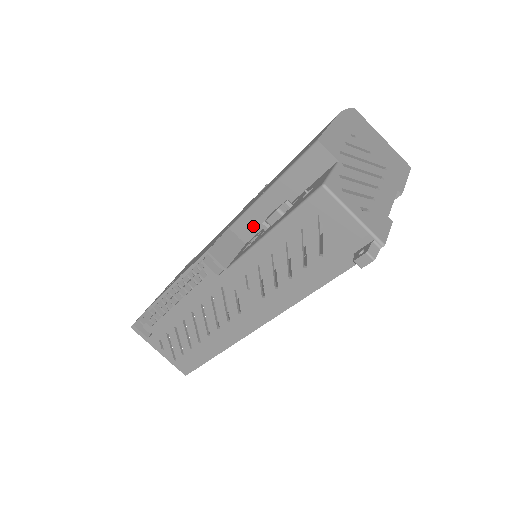
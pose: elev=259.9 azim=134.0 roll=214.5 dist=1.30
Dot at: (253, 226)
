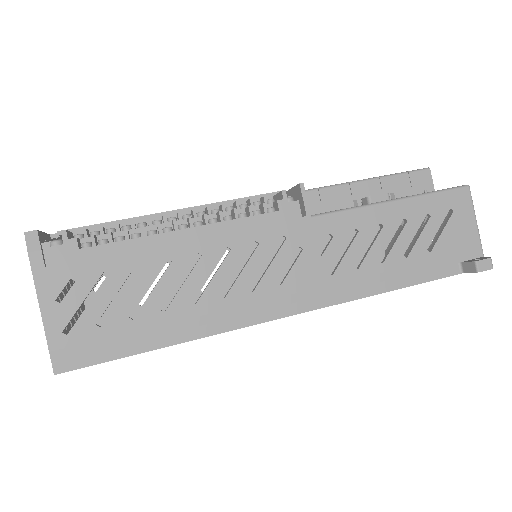
Dot at: (317, 207)
